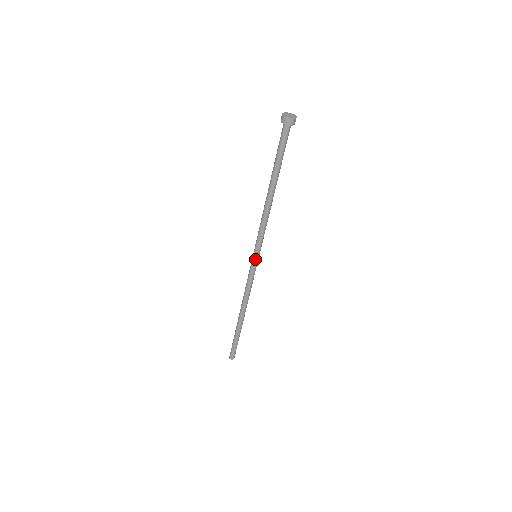
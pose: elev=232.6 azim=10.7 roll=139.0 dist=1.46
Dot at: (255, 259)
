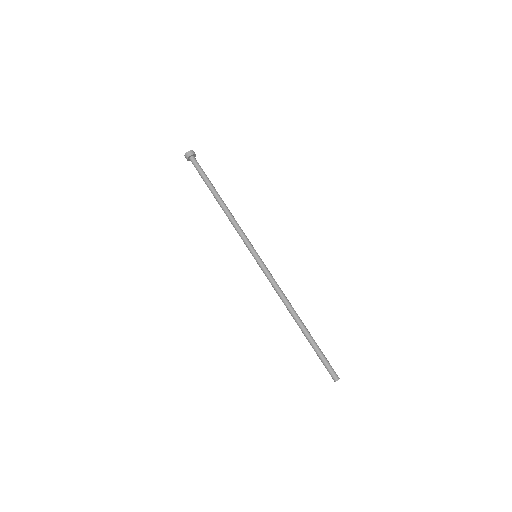
Dot at: (256, 257)
